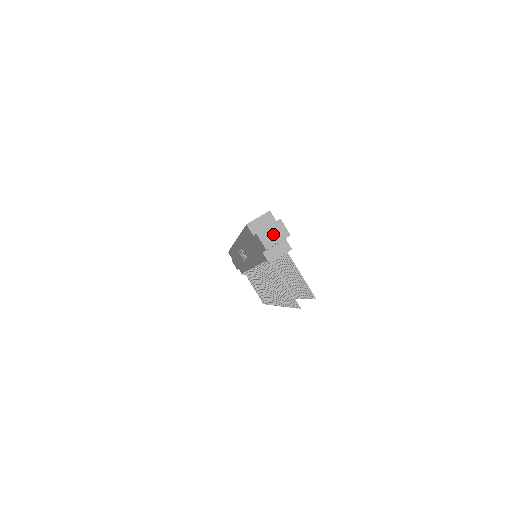
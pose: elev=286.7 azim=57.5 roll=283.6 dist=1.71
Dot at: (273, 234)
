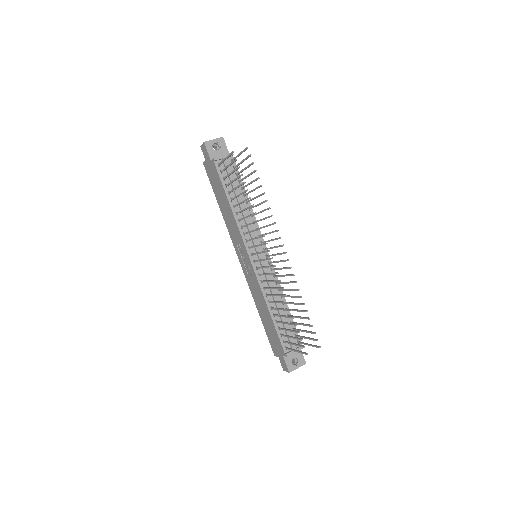
Dot at: occluded
